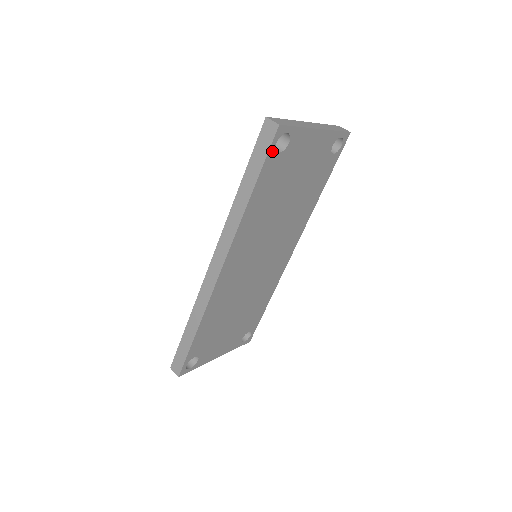
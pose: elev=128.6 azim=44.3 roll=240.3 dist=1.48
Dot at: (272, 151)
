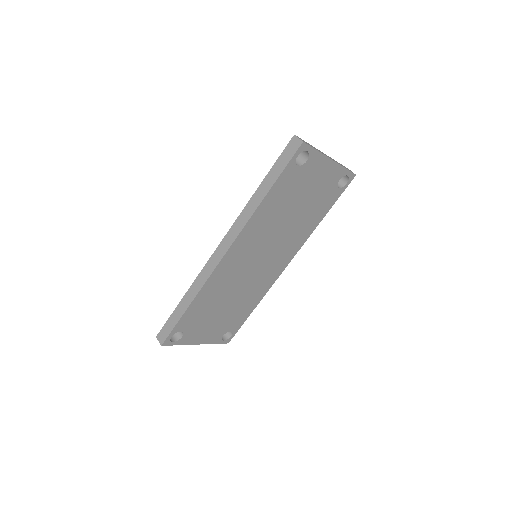
Dot at: (293, 162)
